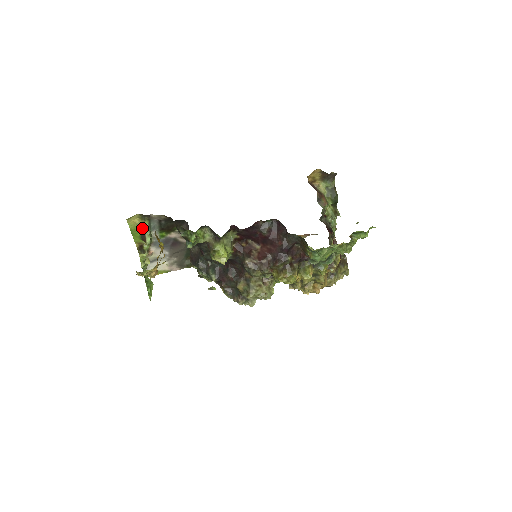
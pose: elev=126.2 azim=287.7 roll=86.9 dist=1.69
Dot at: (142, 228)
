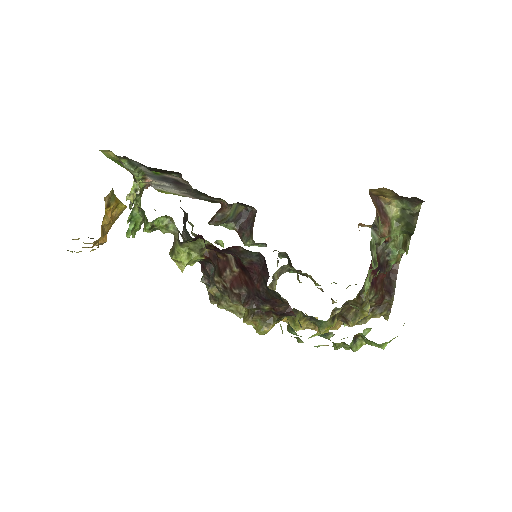
Dot at: (121, 163)
